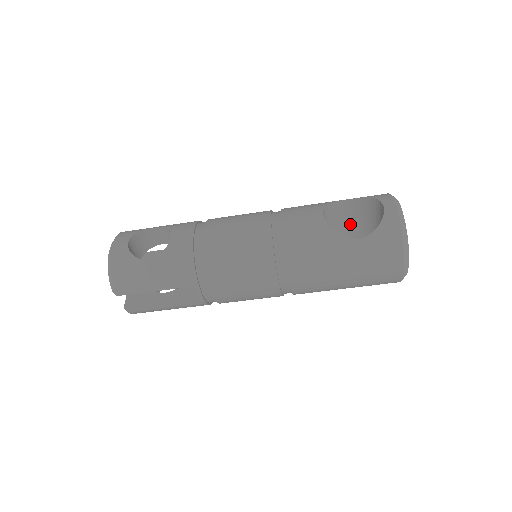
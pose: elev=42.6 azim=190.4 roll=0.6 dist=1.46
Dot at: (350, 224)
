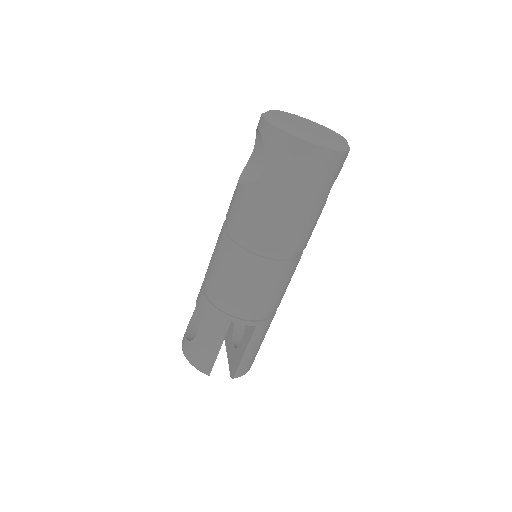
Dot at: occluded
